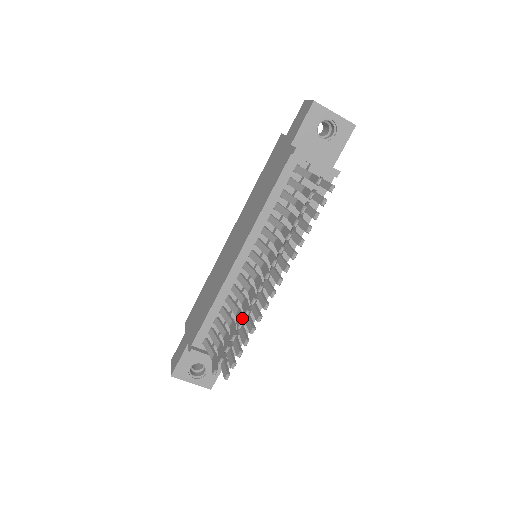
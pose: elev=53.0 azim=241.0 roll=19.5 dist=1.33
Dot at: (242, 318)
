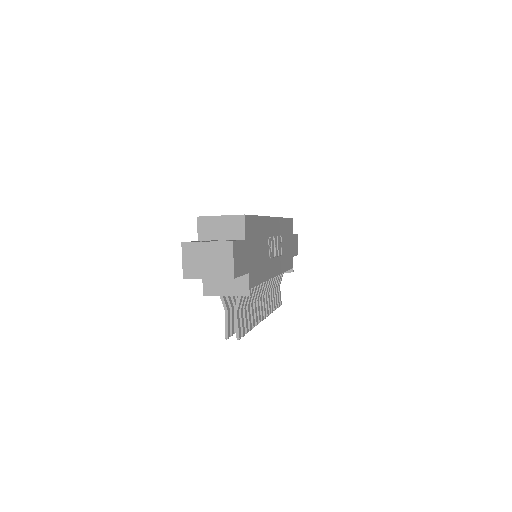
Dot at: occluded
